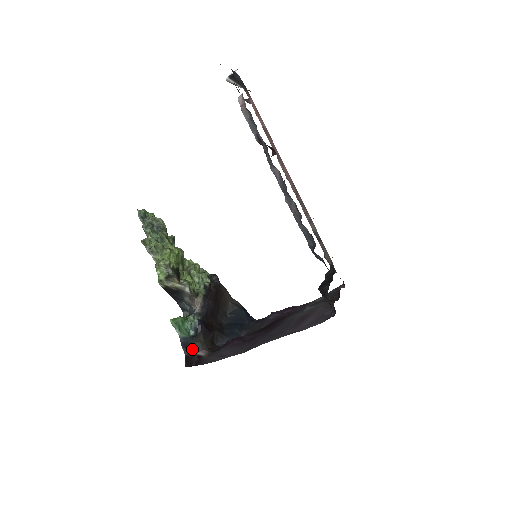
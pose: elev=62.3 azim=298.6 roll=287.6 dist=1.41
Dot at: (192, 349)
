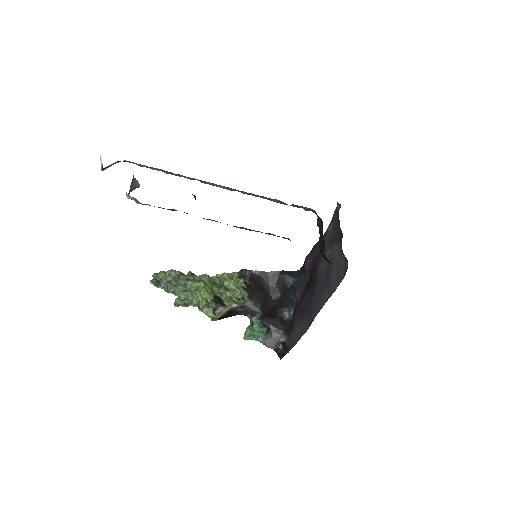
Dot at: (274, 342)
